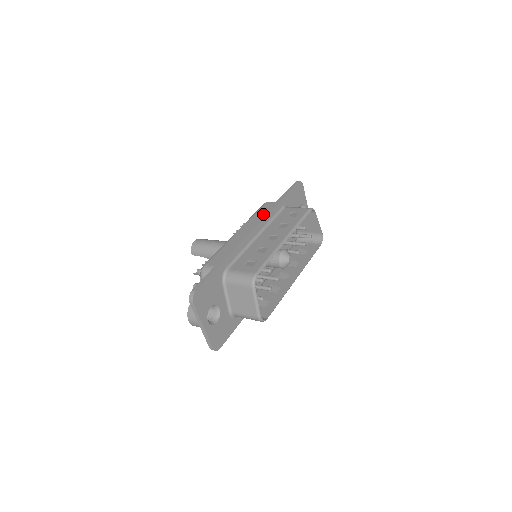
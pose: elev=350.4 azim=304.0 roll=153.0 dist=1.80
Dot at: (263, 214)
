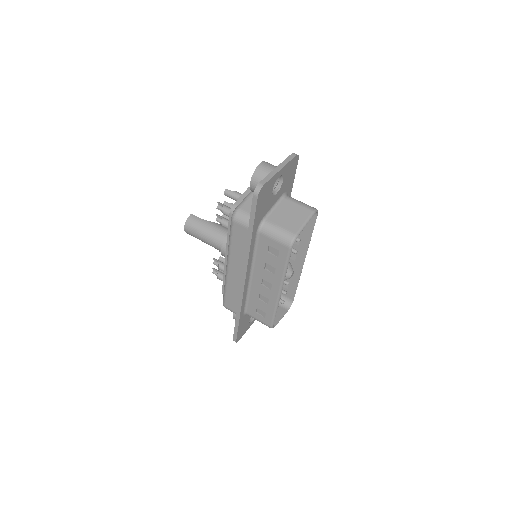
Dot at: (241, 248)
